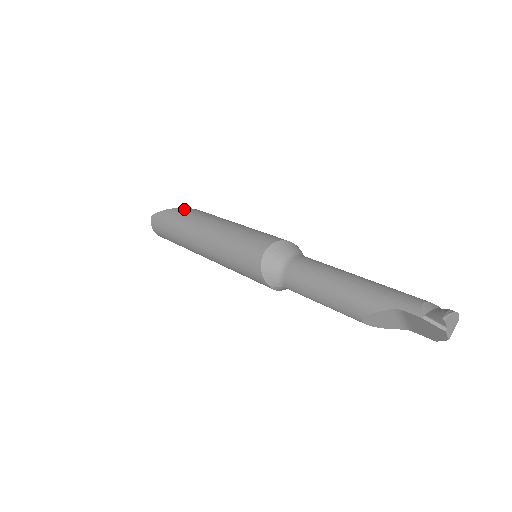
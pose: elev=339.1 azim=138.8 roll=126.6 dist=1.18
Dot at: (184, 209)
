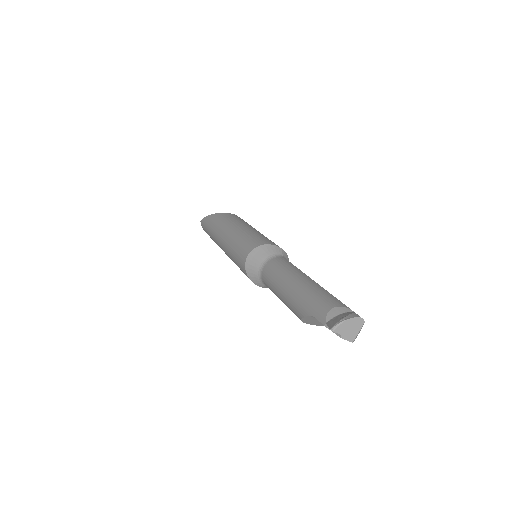
Dot at: (215, 215)
